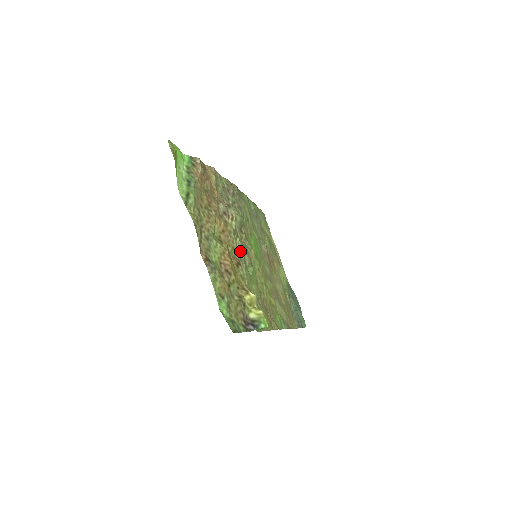
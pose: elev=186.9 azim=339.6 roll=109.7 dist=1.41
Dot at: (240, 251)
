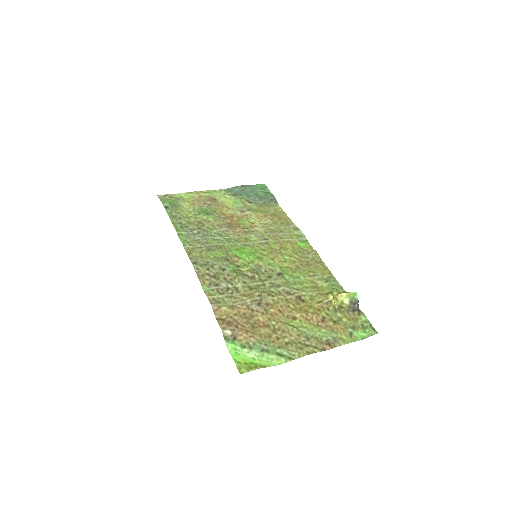
Dot at: (280, 289)
